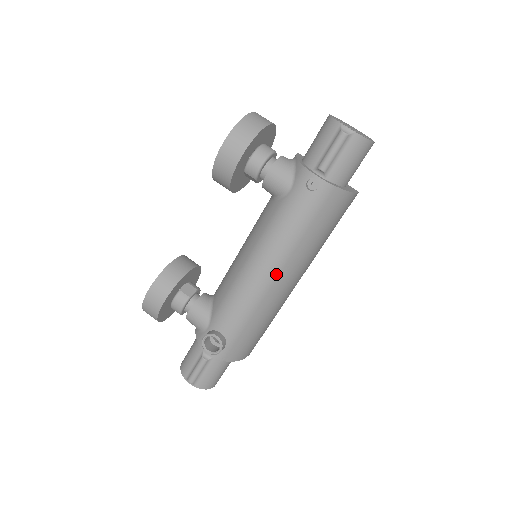
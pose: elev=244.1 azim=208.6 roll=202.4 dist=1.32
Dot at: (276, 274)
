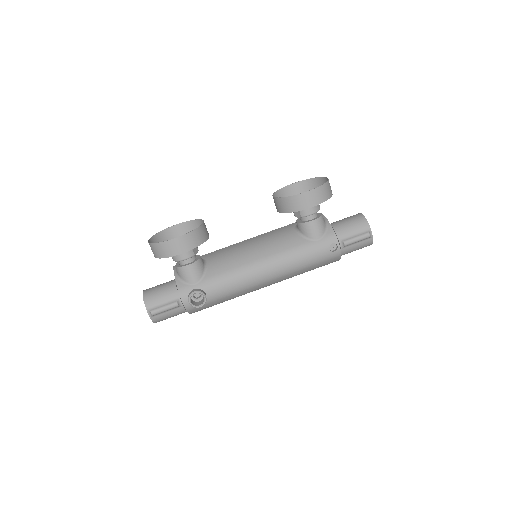
Dot at: (271, 280)
